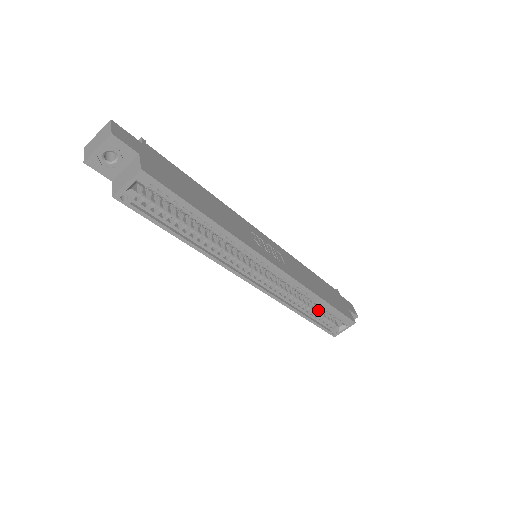
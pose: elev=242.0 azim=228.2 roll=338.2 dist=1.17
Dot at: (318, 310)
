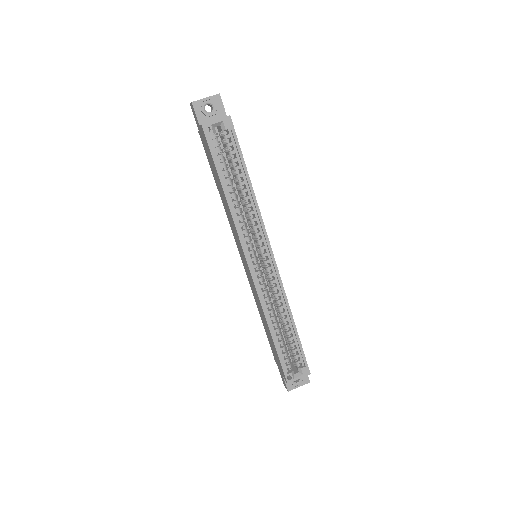
Dot at: (284, 341)
